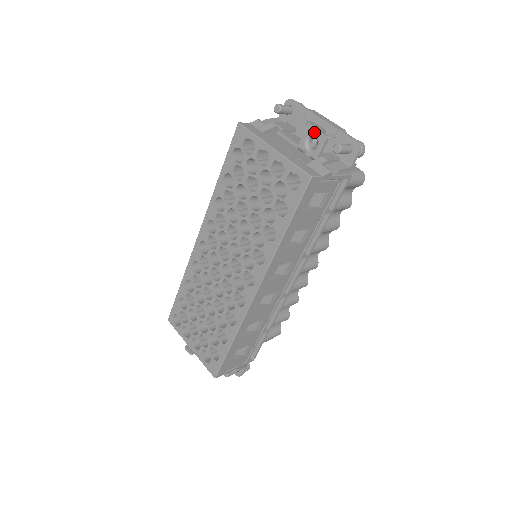
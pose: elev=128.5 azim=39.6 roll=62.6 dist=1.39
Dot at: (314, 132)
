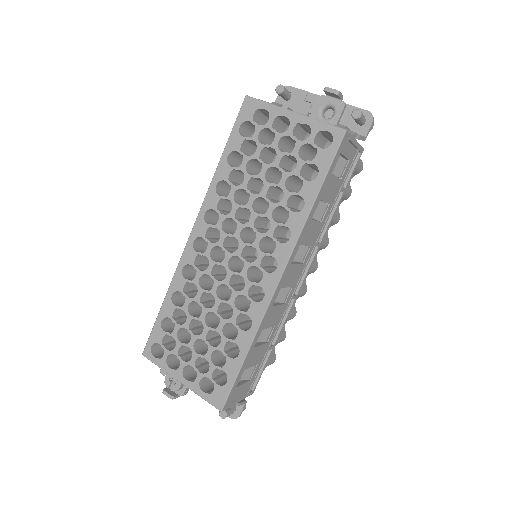
Dot at: (329, 101)
